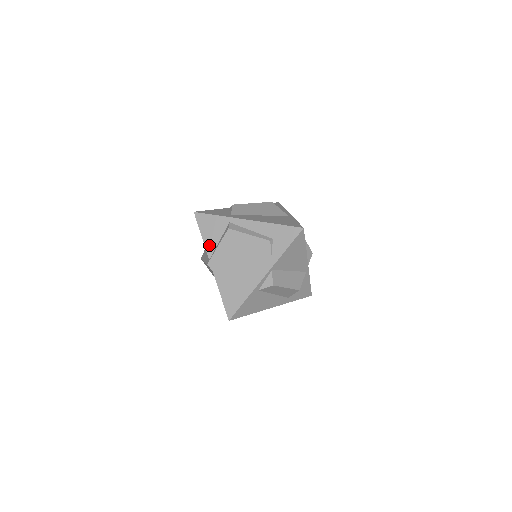
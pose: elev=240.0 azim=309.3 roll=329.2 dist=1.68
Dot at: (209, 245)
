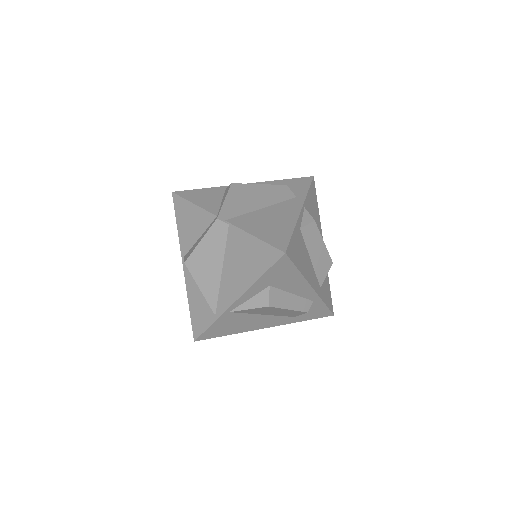
Dot at: (209, 207)
